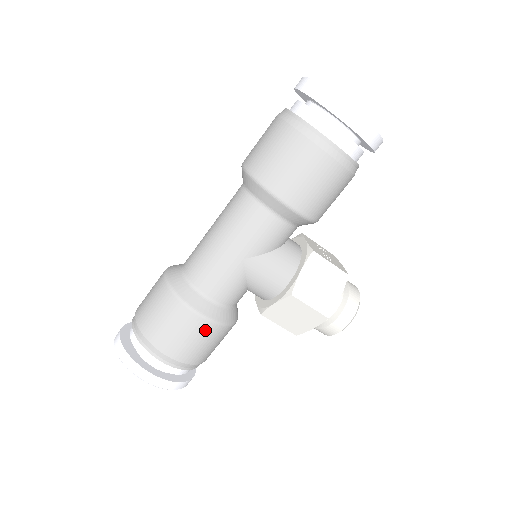
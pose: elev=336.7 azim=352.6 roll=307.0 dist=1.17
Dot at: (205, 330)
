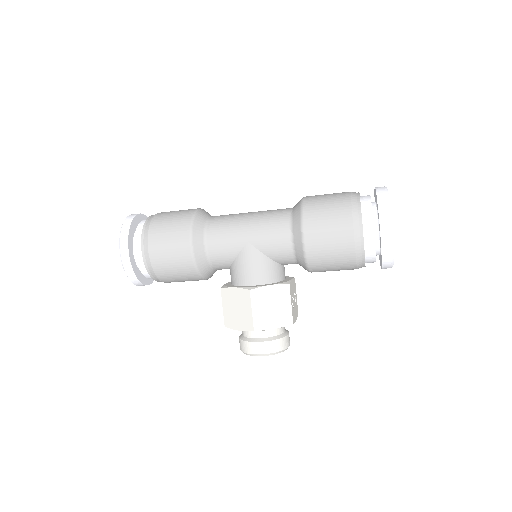
Dot at: (183, 256)
